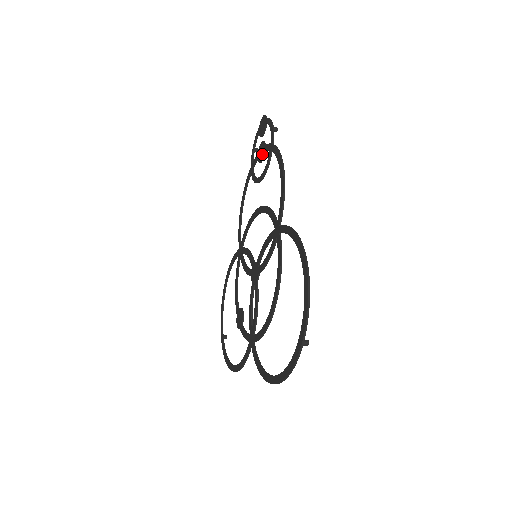
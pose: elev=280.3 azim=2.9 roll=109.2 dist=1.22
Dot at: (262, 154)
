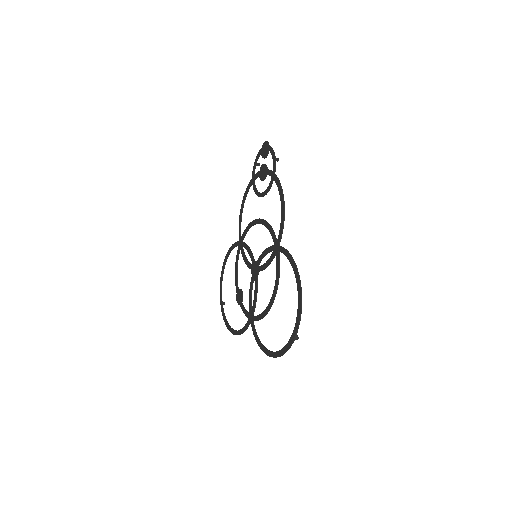
Dot at: (264, 175)
